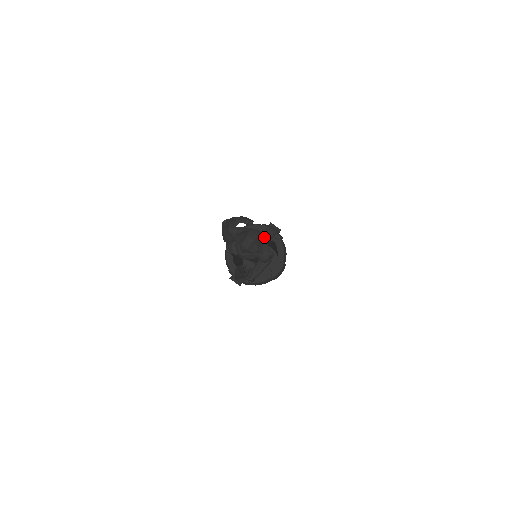
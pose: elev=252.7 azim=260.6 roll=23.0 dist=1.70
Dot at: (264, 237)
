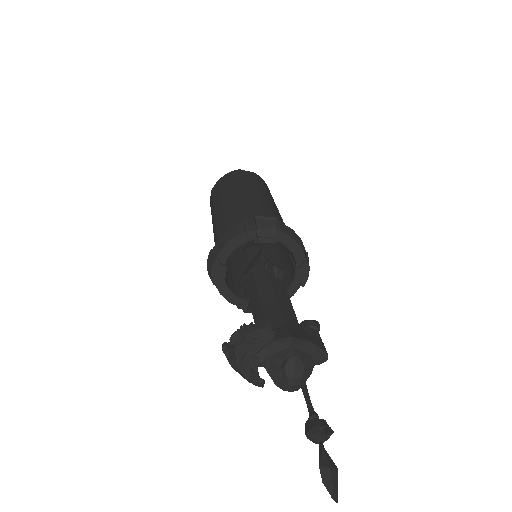
Dot at: occluded
